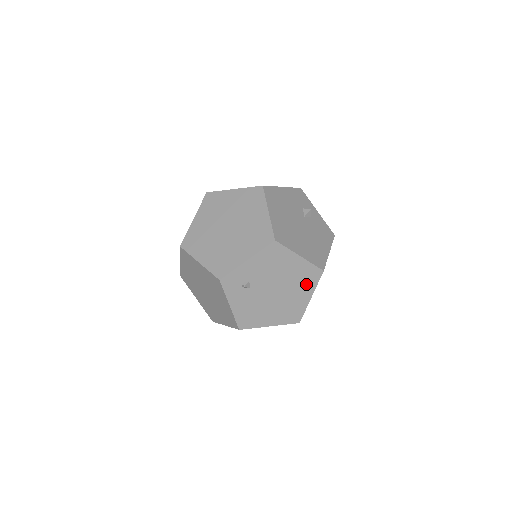
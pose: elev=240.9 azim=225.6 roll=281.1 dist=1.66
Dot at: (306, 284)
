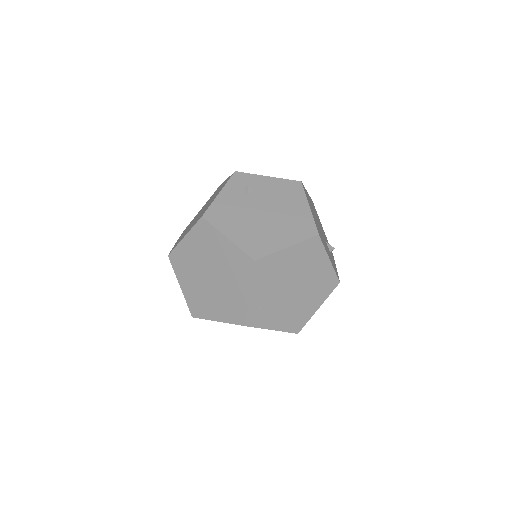
Dot at: (294, 232)
